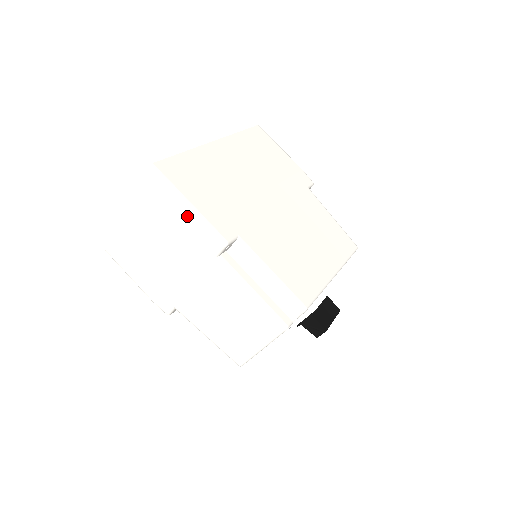
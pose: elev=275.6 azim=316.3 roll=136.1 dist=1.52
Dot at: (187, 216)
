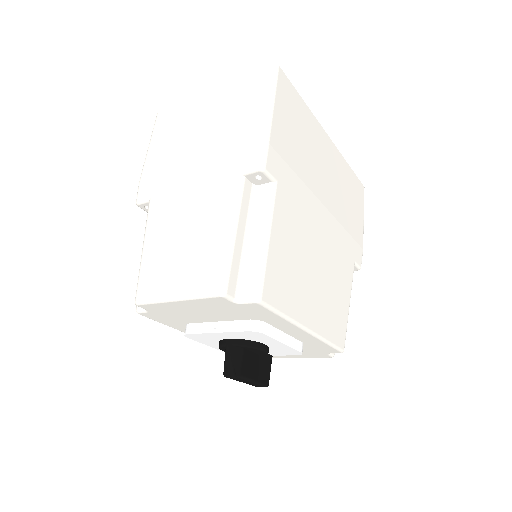
Dot at: (258, 121)
